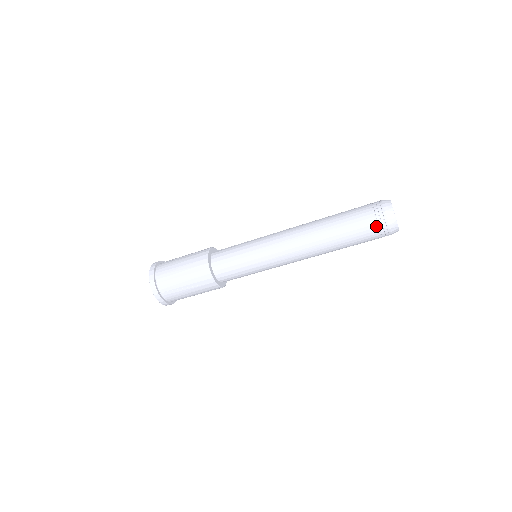
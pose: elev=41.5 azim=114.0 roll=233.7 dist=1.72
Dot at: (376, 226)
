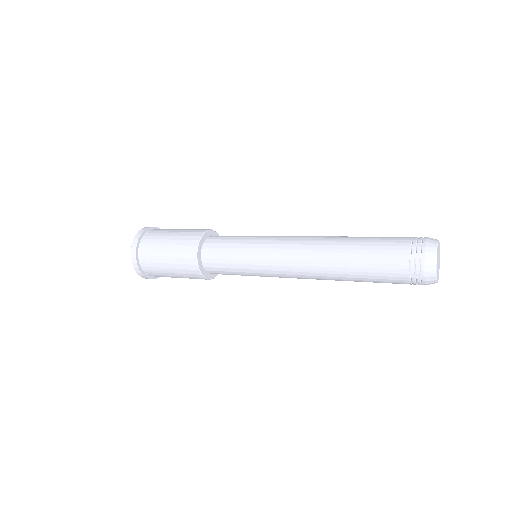
Dot at: (407, 267)
